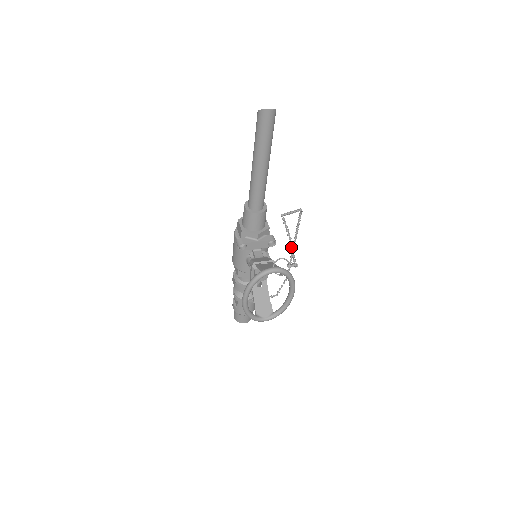
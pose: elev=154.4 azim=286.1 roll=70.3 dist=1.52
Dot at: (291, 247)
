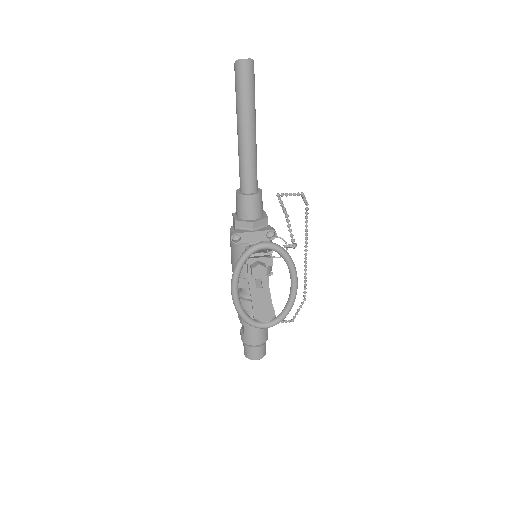
Dot at: (288, 225)
